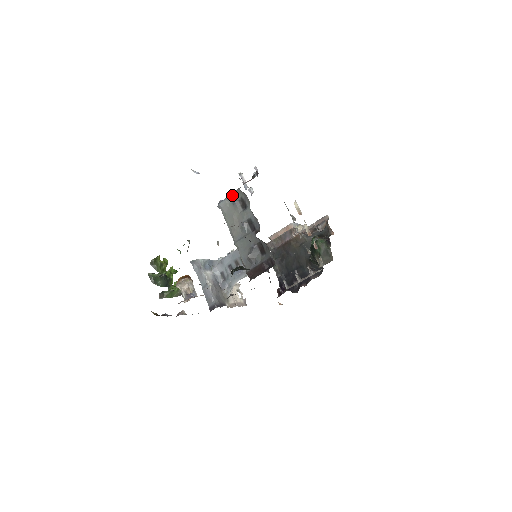
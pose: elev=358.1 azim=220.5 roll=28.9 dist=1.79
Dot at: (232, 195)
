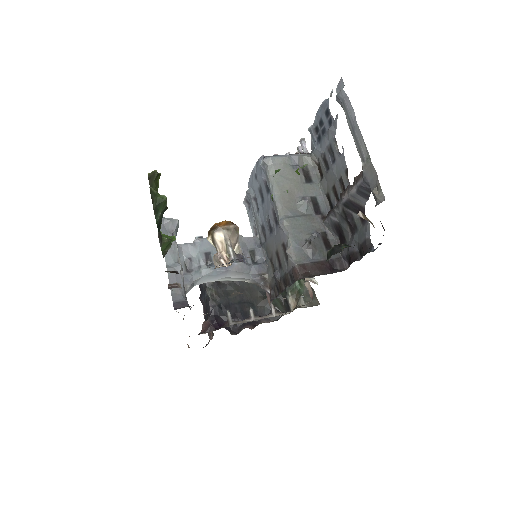
Dot at: (296, 156)
